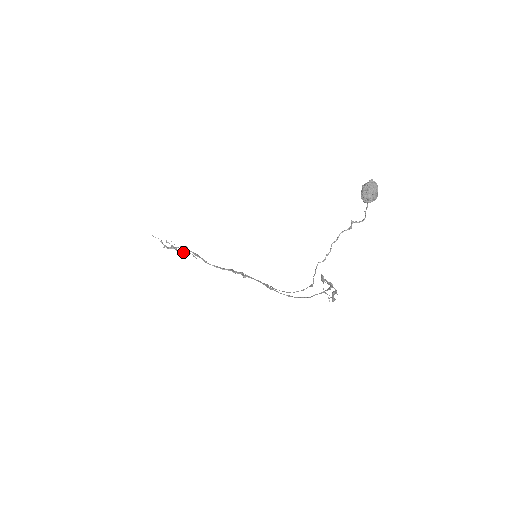
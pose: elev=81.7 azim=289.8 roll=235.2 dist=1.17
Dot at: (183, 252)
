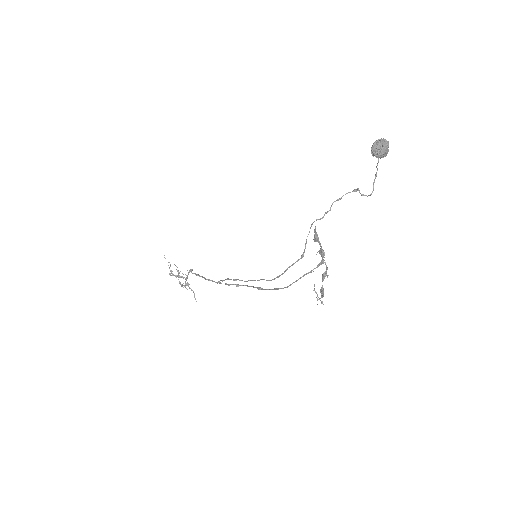
Dot at: (186, 284)
